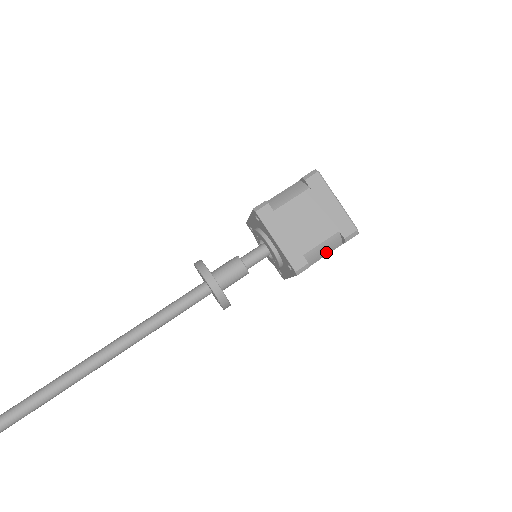
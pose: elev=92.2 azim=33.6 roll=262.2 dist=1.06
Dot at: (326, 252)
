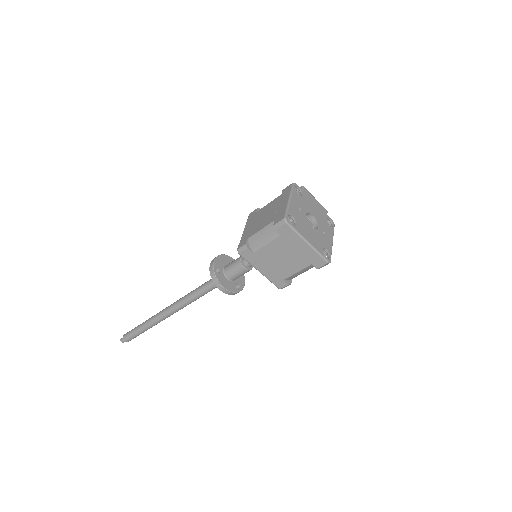
Dot at: (305, 271)
